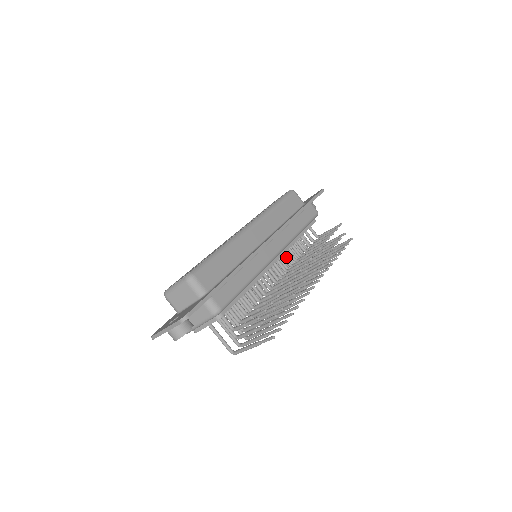
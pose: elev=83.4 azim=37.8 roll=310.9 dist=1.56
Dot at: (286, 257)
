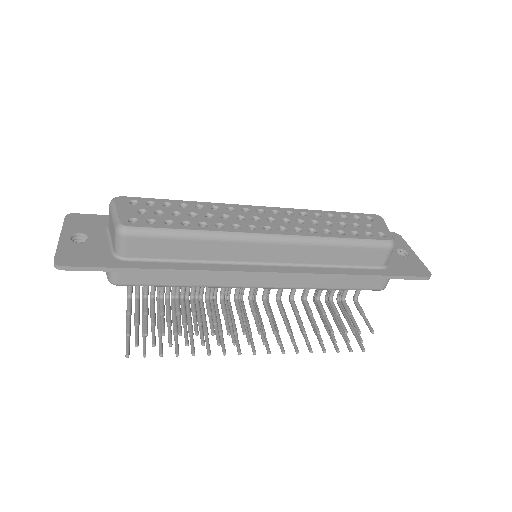
Dot at: occluded
